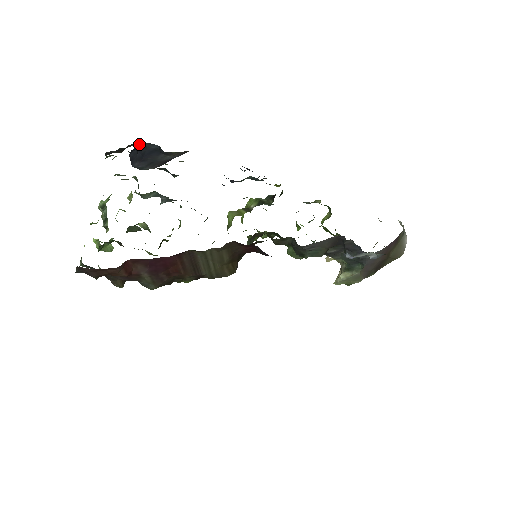
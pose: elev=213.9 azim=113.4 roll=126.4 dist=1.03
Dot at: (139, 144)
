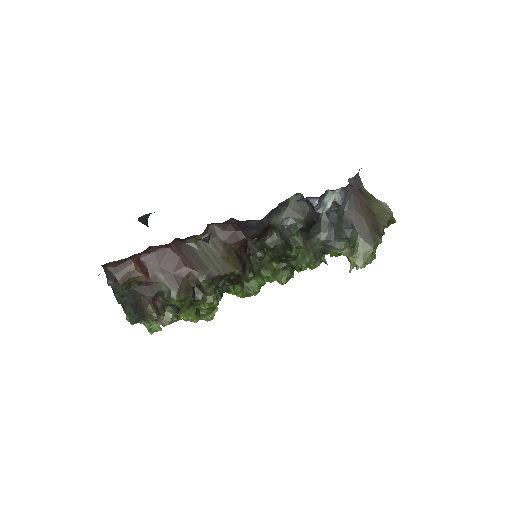
Dot at: occluded
